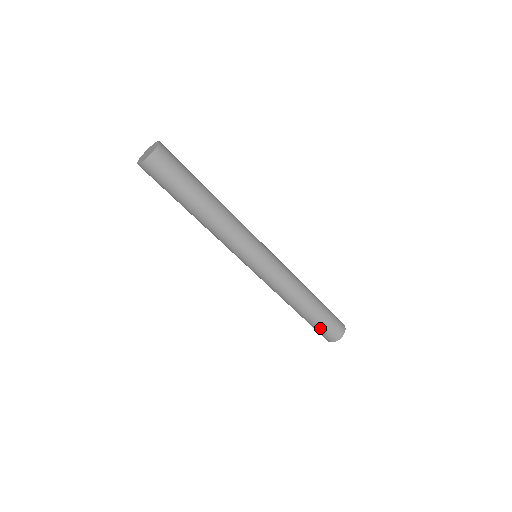
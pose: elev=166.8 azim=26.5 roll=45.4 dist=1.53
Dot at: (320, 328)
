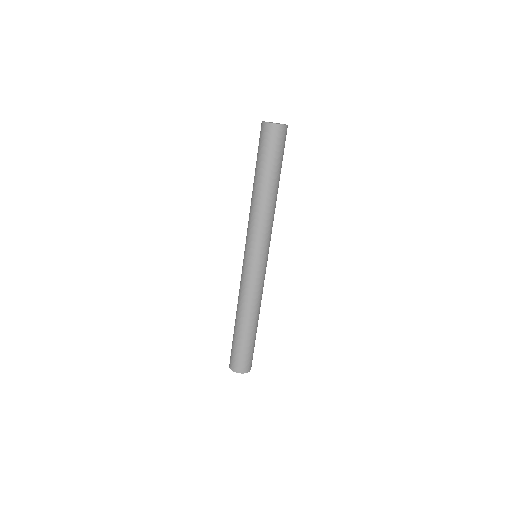
Dot at: (234, 348)
